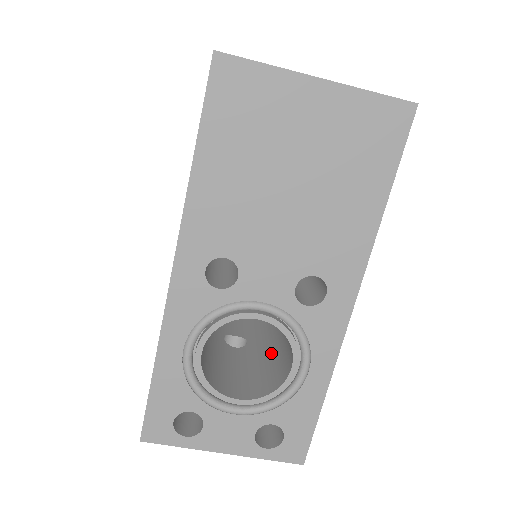
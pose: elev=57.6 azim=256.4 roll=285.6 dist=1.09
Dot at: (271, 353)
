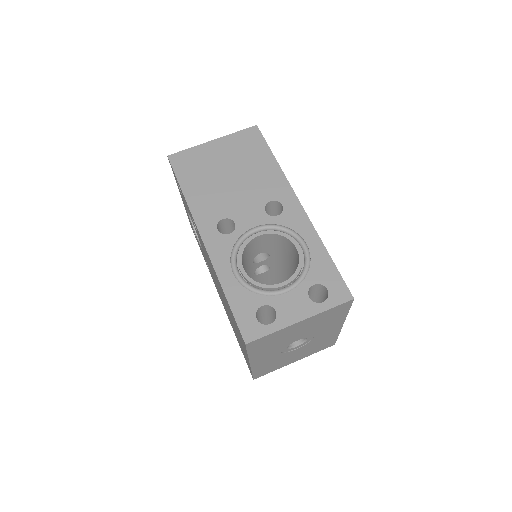
Dot at: occluded
